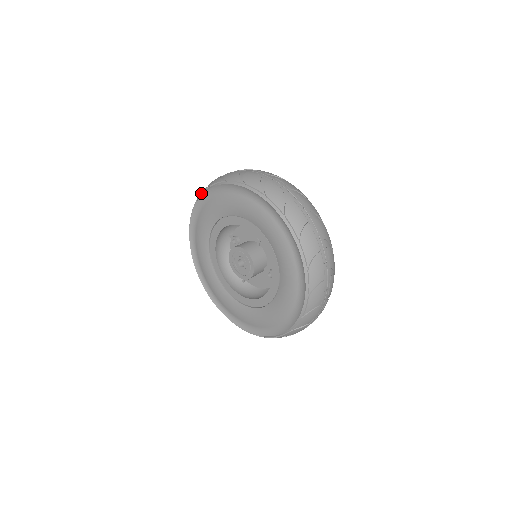
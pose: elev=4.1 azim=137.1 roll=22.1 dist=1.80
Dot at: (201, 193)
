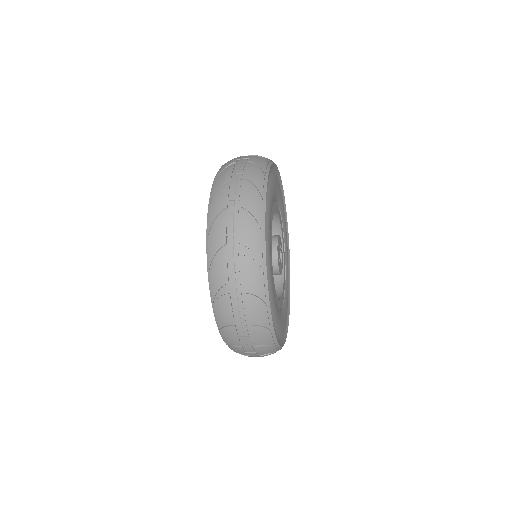
Dot at: occluded
